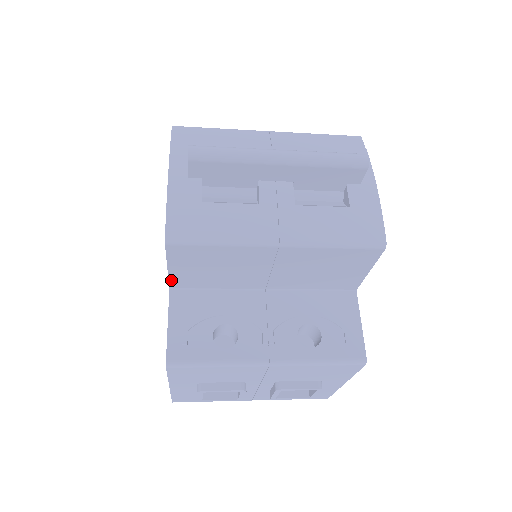
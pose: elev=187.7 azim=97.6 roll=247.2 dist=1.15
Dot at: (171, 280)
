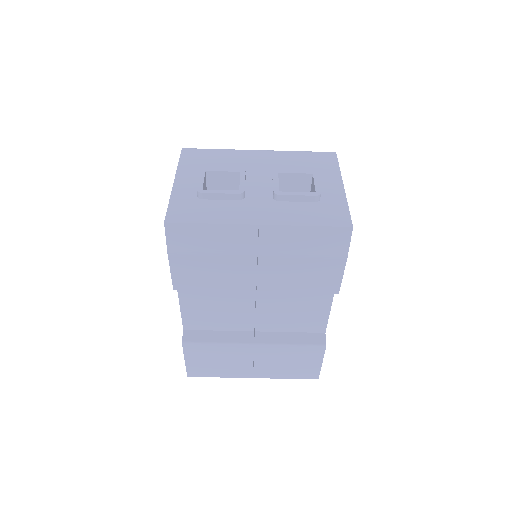
Dot at: occluded
